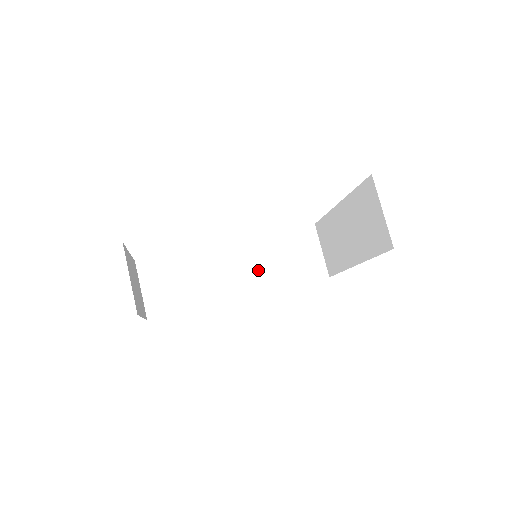
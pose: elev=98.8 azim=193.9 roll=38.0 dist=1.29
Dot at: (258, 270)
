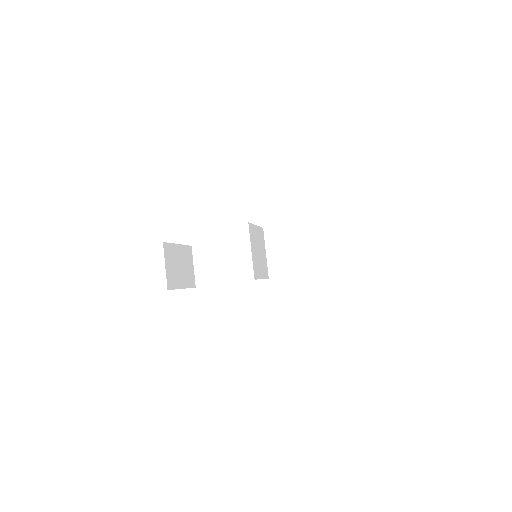
Dot at: (276, 261)
